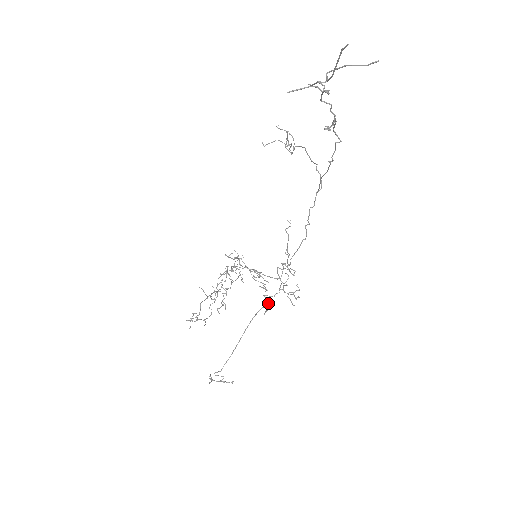
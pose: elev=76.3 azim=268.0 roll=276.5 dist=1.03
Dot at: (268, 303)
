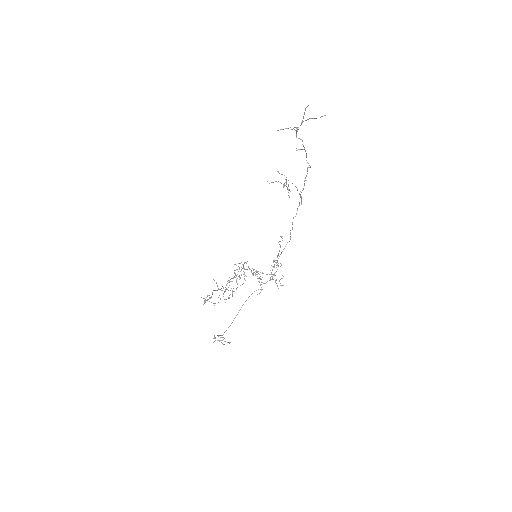
Dot at: (261, 287)
